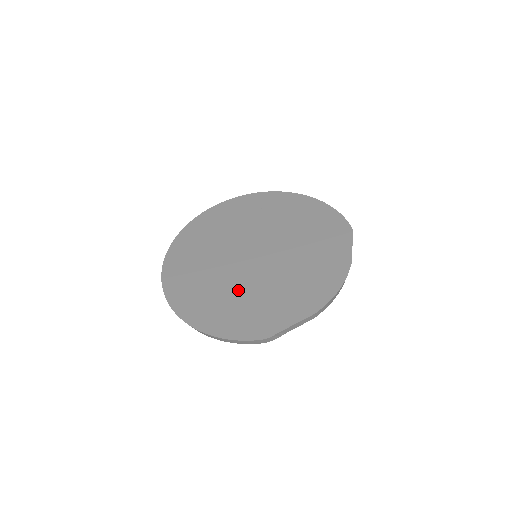
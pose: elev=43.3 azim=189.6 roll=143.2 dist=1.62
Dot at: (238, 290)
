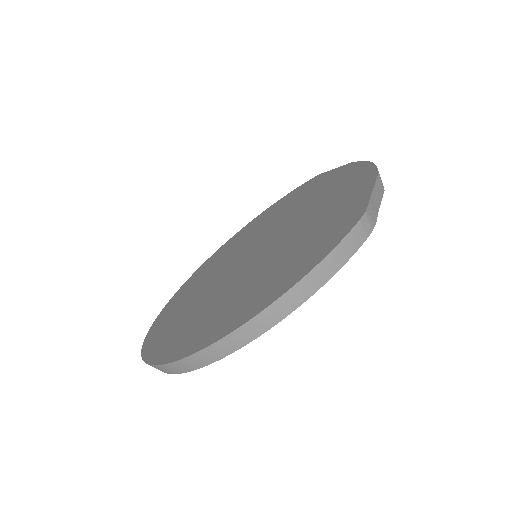
Dot at: (272, 261)
